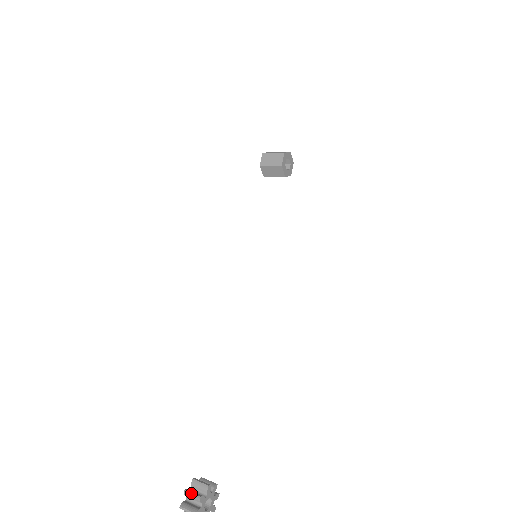
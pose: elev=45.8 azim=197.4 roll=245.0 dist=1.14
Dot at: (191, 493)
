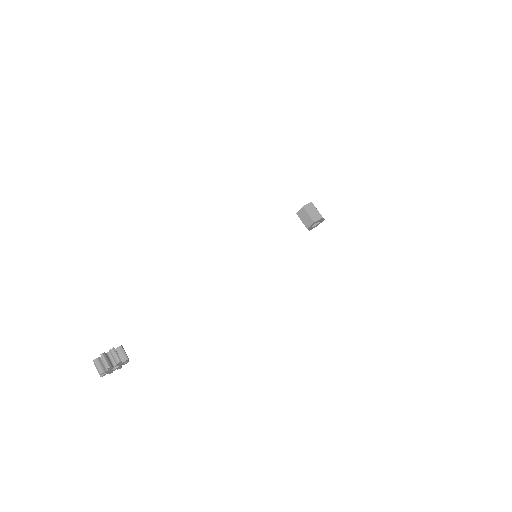
Dot at: (117, 353)
